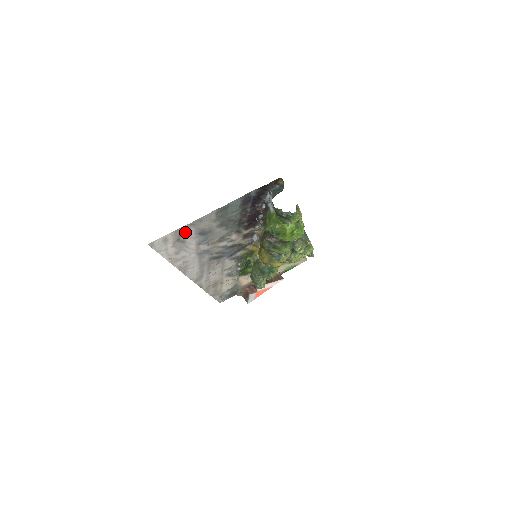
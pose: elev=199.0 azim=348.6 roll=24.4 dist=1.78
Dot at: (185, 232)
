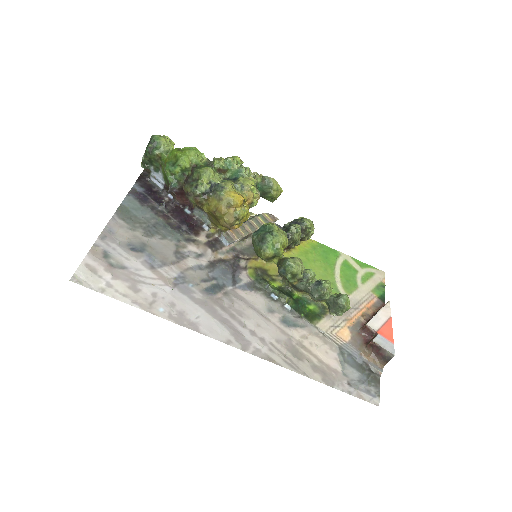
Dot at: (108, 252)
